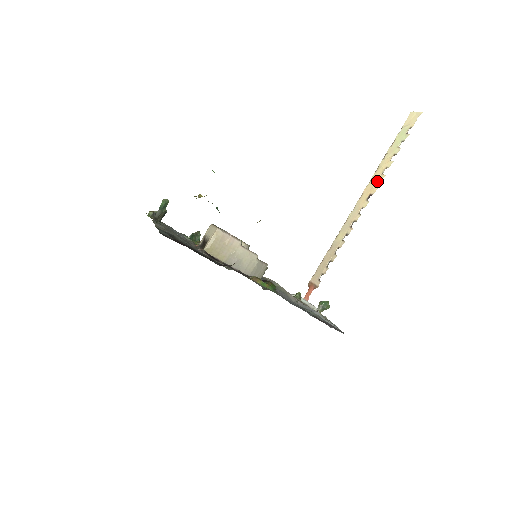
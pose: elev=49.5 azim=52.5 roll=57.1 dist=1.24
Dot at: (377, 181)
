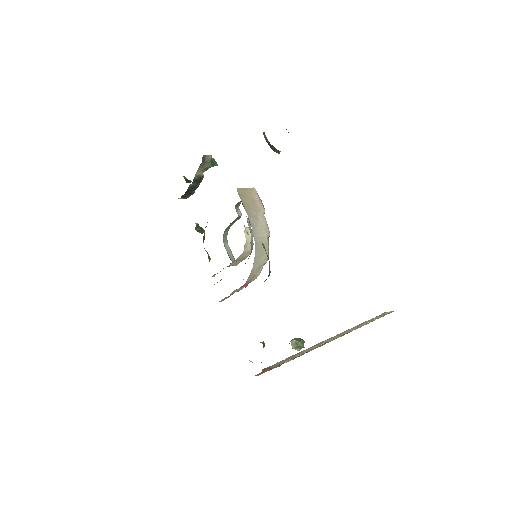
Dot at: (353, 329)
